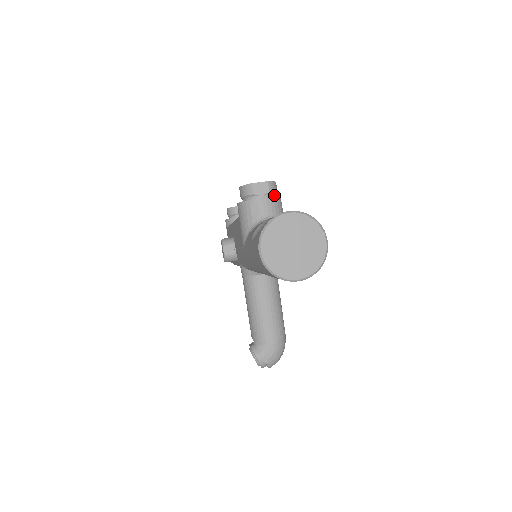
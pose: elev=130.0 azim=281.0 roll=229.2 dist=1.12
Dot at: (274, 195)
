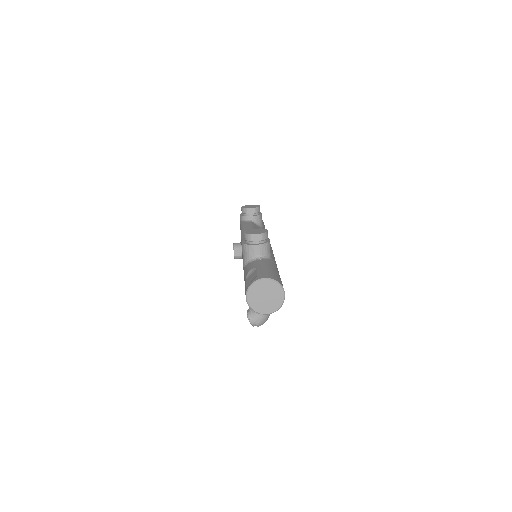
Dot at: (265, 240)
